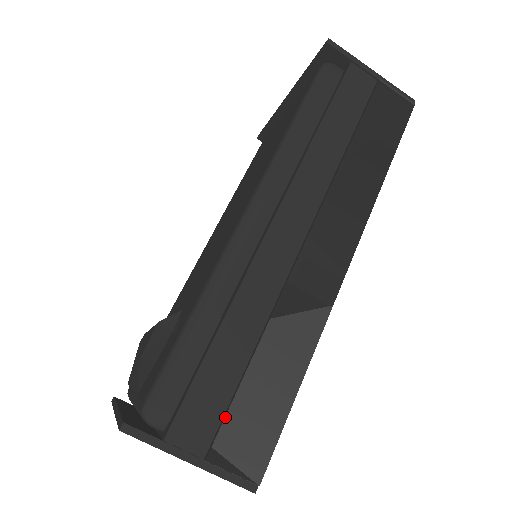
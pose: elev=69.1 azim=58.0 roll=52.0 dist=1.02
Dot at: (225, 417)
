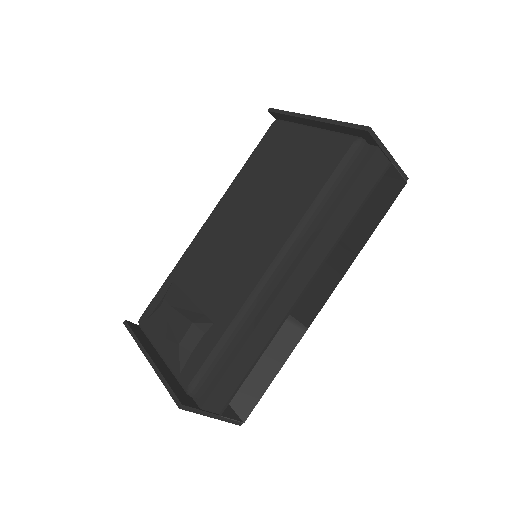
Dot at: (235, 395)
